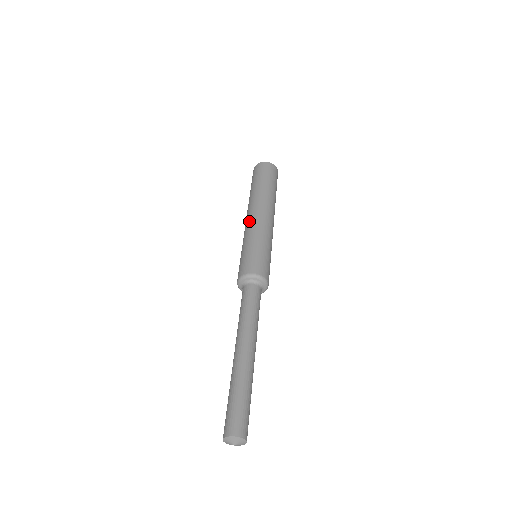
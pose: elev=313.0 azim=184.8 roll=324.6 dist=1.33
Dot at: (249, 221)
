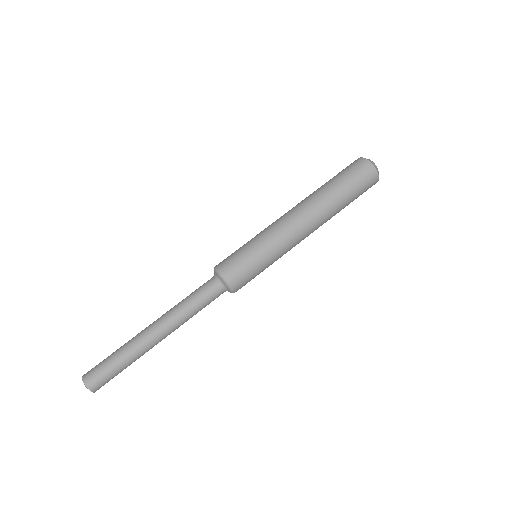
Dot at: (291, 229)
